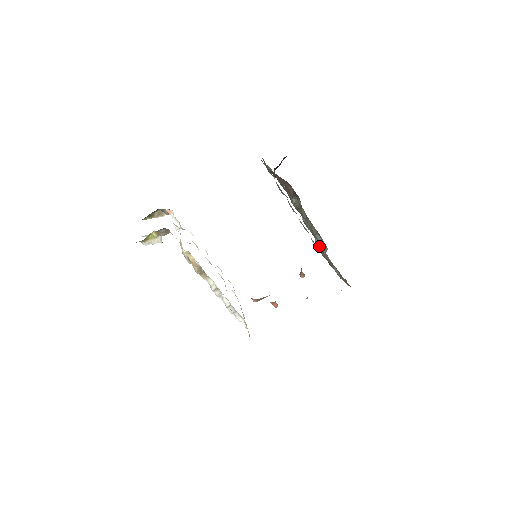
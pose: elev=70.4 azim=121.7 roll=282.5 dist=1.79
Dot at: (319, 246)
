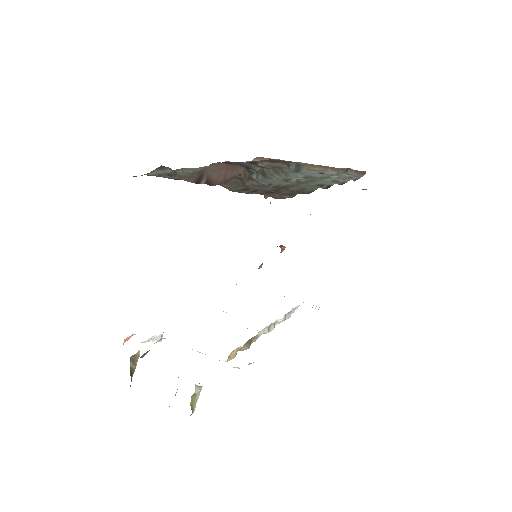
Dot at: (304, 176)
